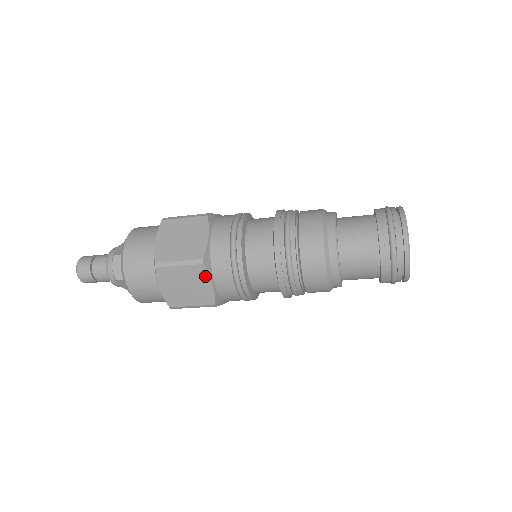
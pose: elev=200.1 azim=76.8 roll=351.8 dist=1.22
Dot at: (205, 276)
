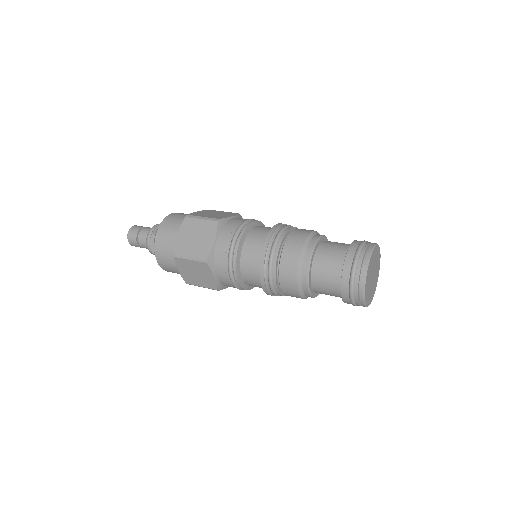
Dot at: occluded
